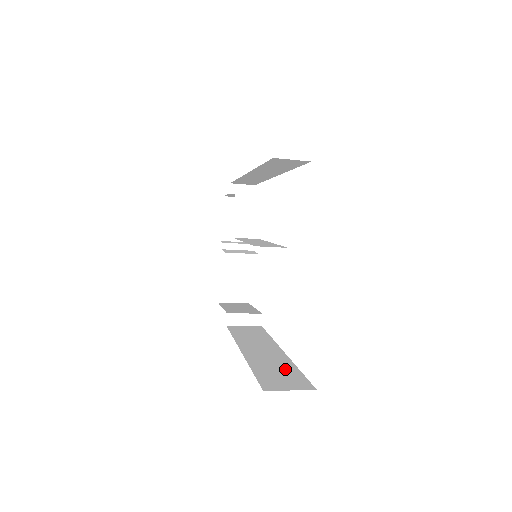
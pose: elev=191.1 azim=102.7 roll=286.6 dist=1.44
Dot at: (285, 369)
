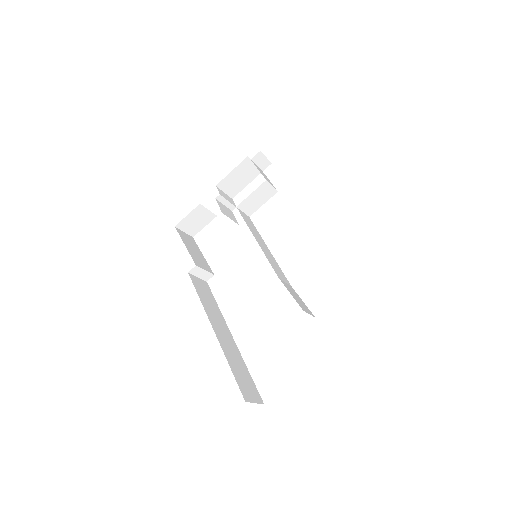
Dot at: (244, 370)
